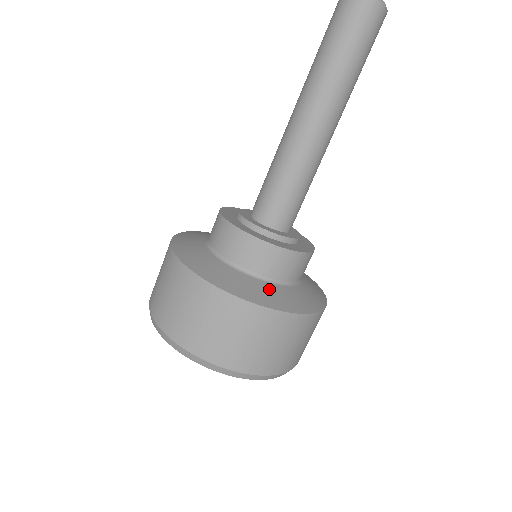
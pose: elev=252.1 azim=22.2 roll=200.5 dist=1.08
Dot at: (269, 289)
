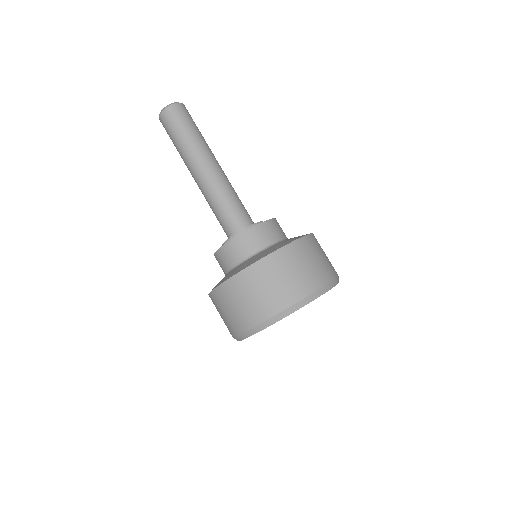
Dot at: (245, 263)
